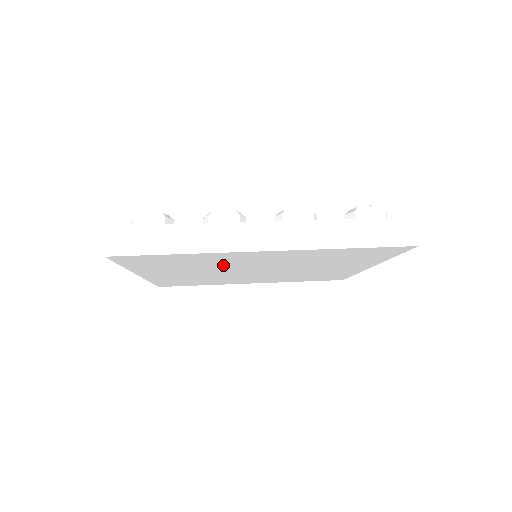
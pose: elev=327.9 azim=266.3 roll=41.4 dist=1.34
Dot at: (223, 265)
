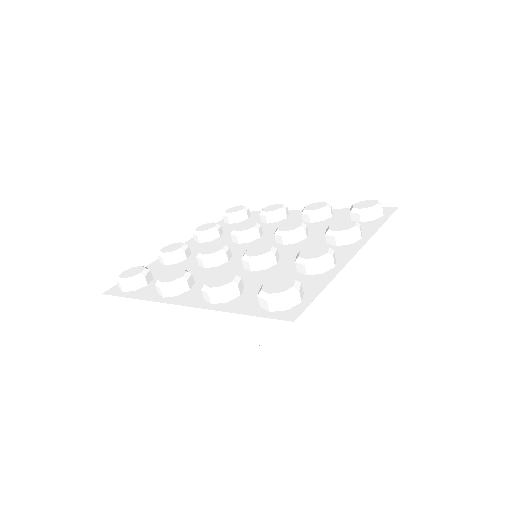
Dot at: occluded
